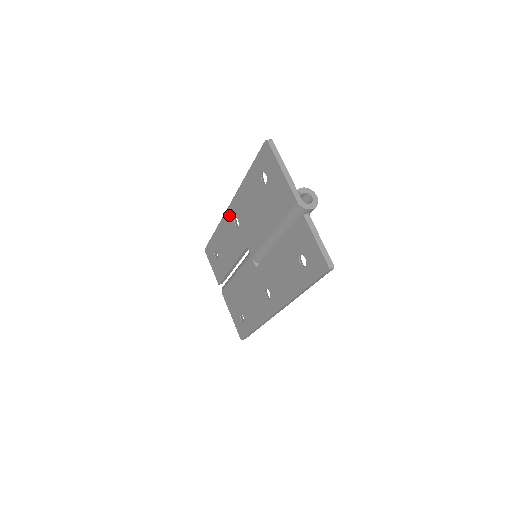
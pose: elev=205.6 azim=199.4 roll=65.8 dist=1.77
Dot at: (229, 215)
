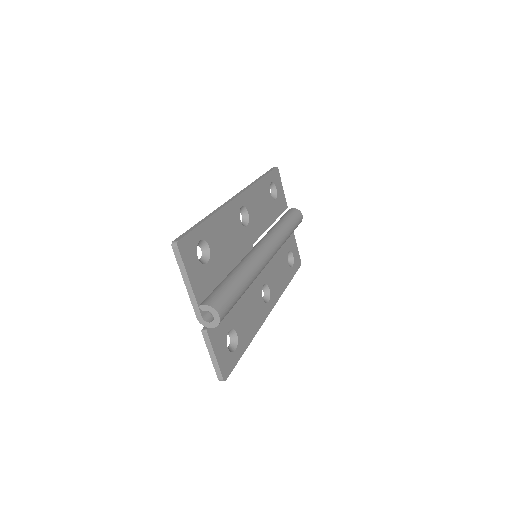
Dot at: occluded
